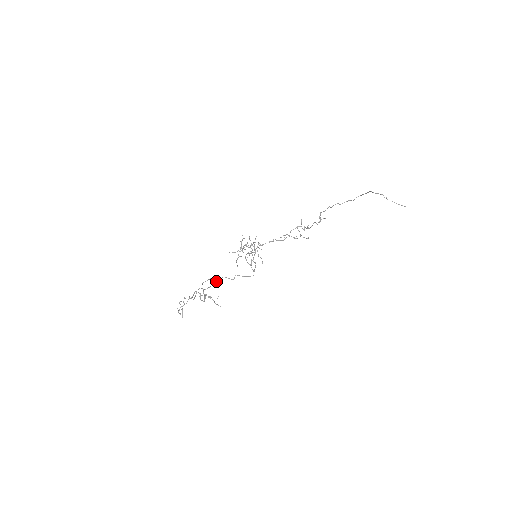
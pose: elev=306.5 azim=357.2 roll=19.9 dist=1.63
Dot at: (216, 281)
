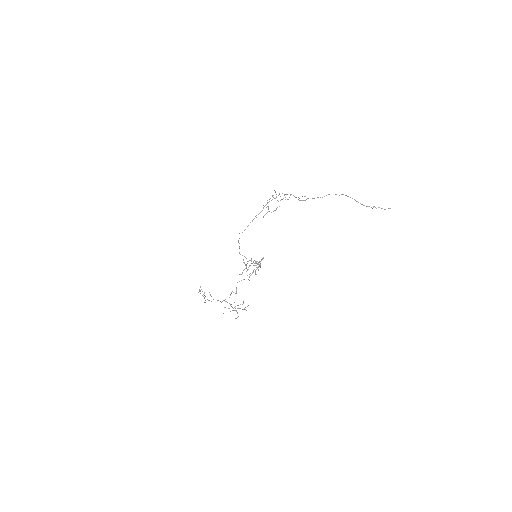
Dot at: occluded
